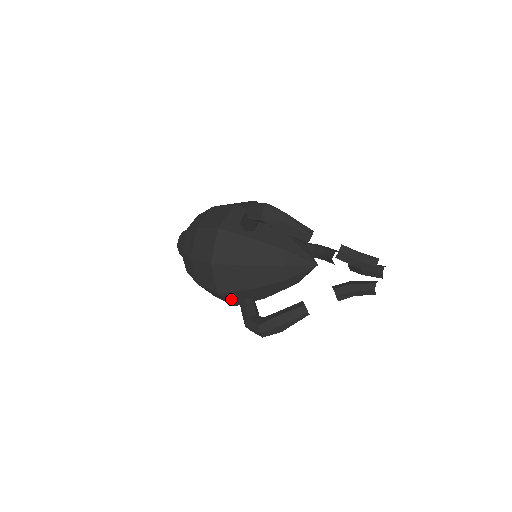
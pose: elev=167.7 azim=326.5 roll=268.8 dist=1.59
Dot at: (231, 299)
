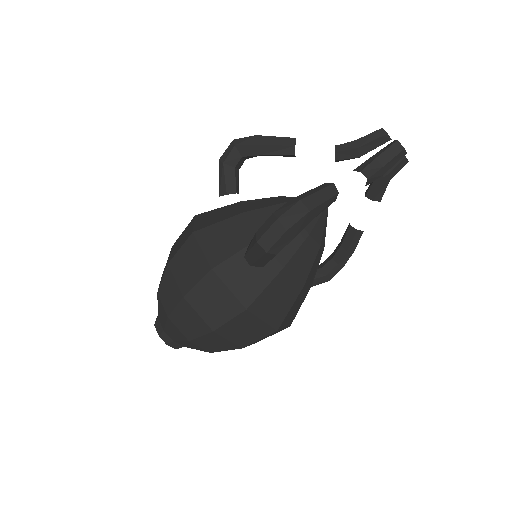
Dot at: (235, 284)
